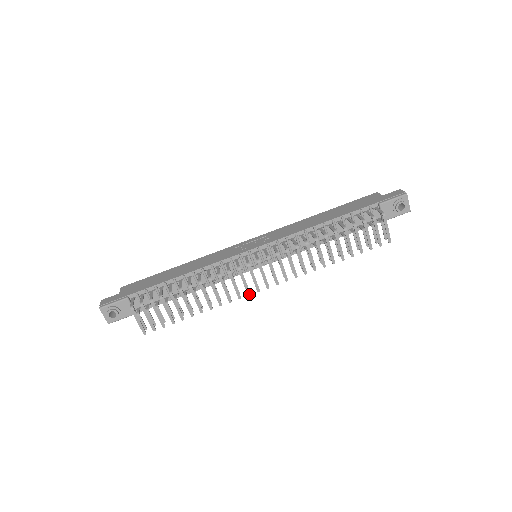
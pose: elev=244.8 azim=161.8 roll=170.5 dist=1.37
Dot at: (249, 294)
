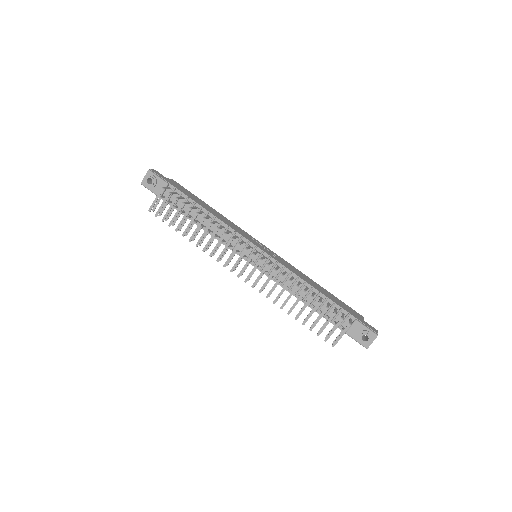
Dot at: (225, 266)
